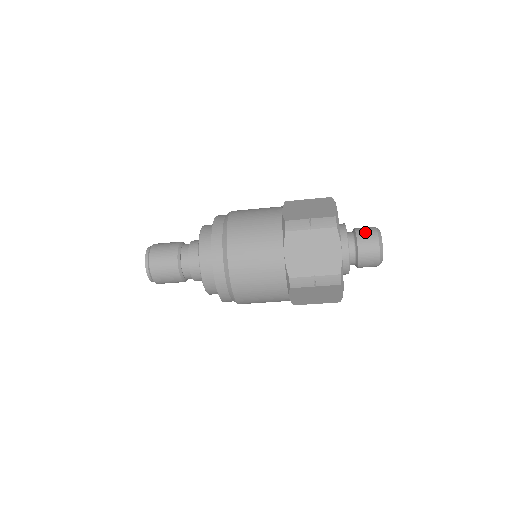
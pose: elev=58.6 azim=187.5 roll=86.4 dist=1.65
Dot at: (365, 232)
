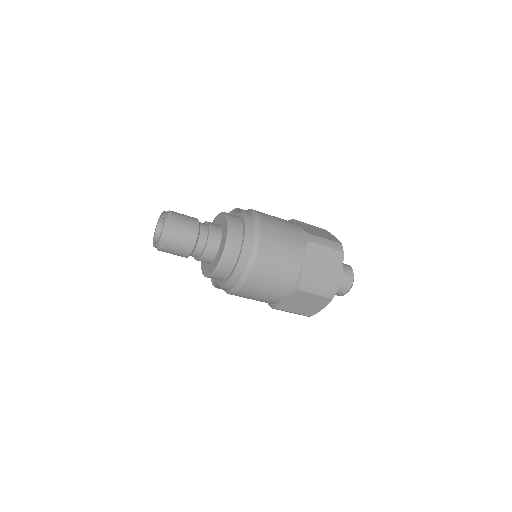
Dot at: (345, 281)
